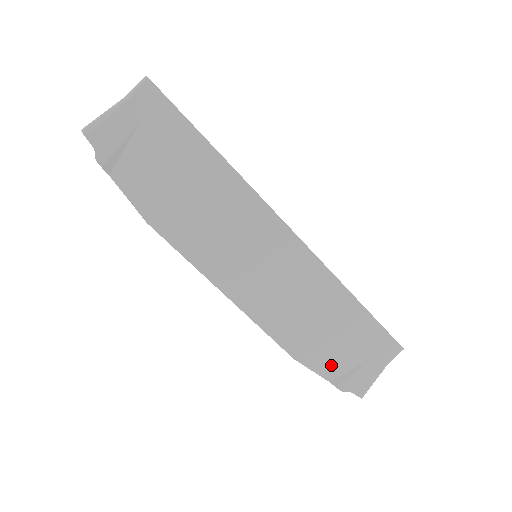
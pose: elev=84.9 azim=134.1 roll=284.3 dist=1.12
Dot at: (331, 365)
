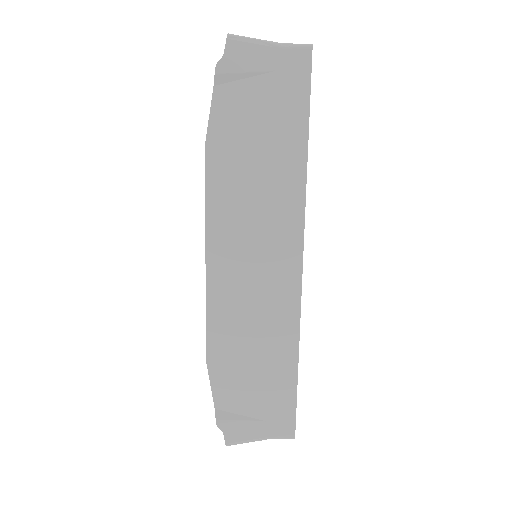
Dot at: (229, 395)
